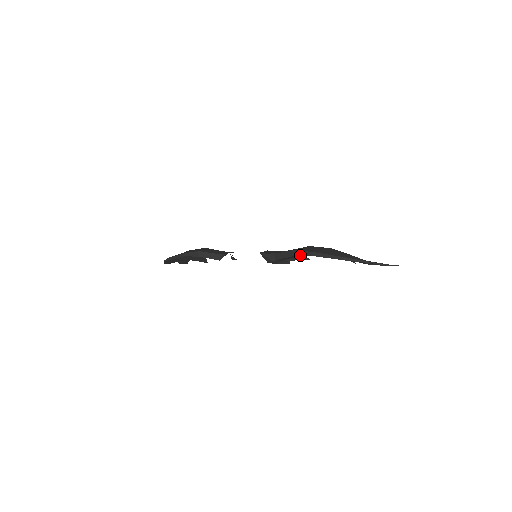
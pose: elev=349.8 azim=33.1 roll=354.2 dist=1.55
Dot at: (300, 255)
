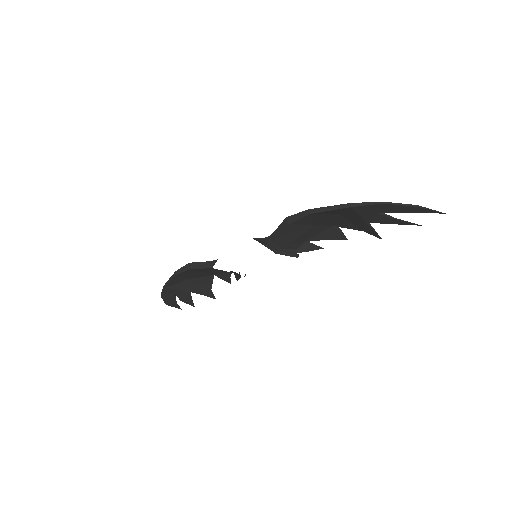
Dot at: (296, 219)
